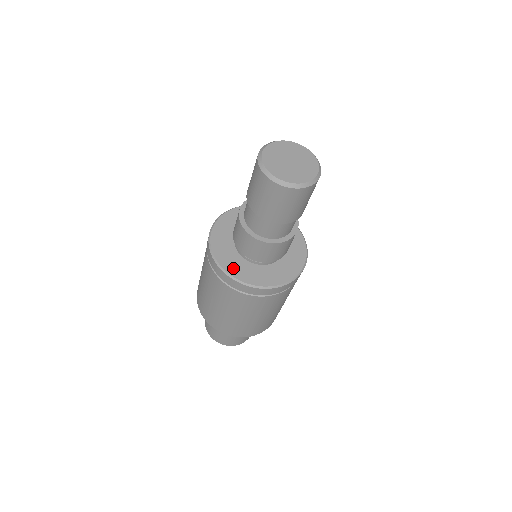
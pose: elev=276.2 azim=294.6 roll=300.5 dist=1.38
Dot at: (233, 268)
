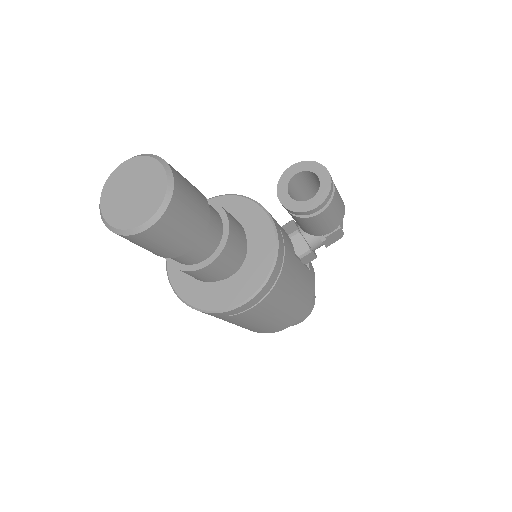
Dot at: occluded
